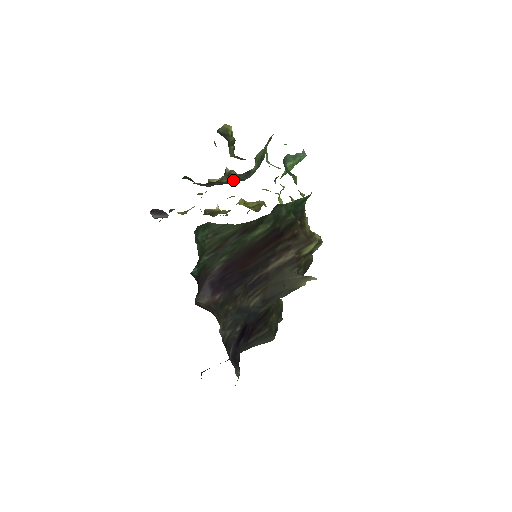
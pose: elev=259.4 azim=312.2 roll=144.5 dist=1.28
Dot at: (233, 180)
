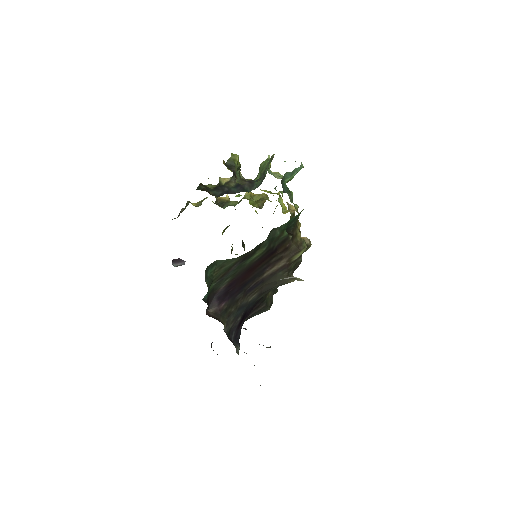
Dot at: (240, 188)
